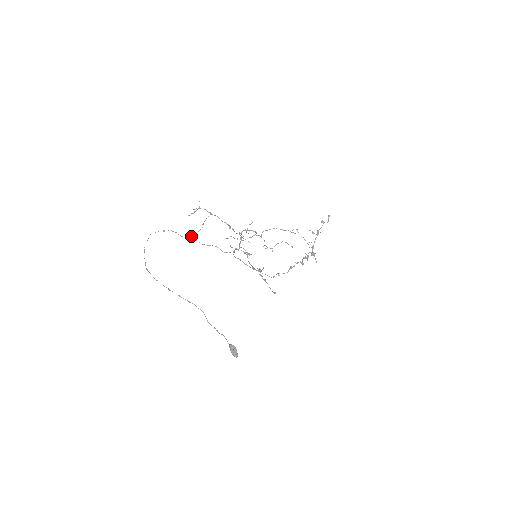
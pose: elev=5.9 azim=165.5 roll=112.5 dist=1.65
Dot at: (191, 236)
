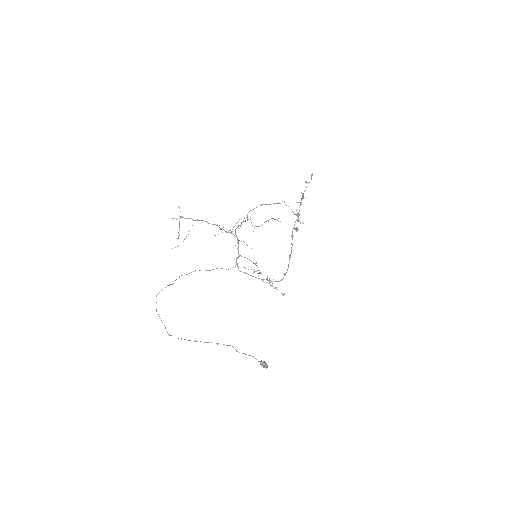
Dot at: (177, 246)
